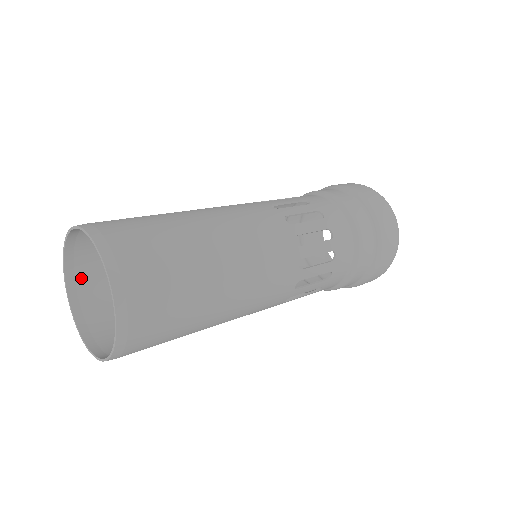
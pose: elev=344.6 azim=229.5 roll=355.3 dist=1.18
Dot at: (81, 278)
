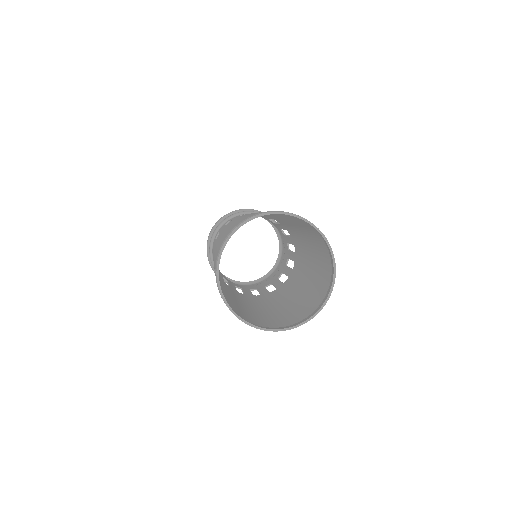
Dot at: (228, 303)
